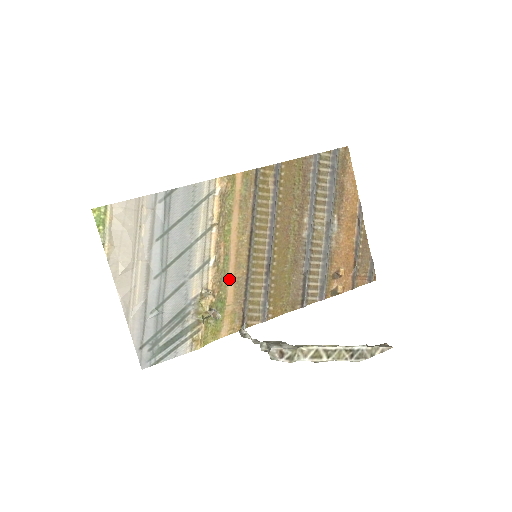
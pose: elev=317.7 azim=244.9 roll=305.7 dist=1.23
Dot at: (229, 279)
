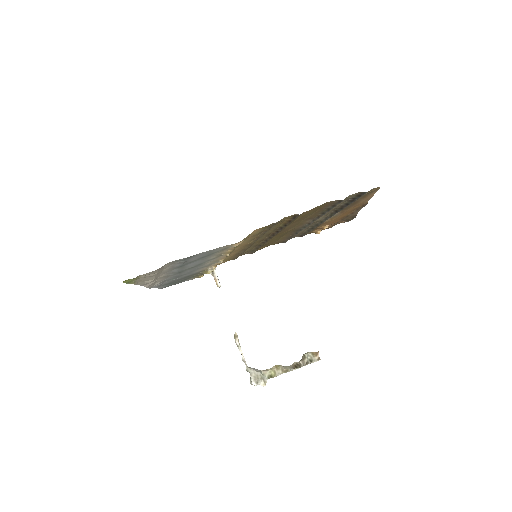
Dot at: (230, 254)
